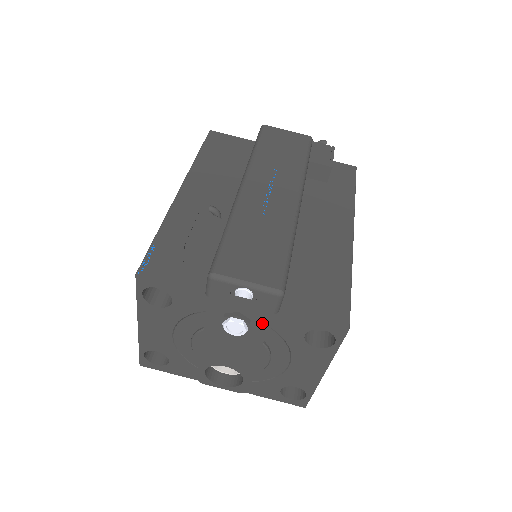
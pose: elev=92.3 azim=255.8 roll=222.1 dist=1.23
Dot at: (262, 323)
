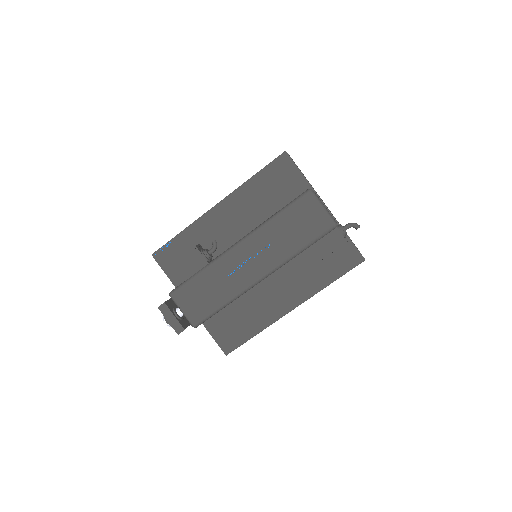
Dot at: occluded
